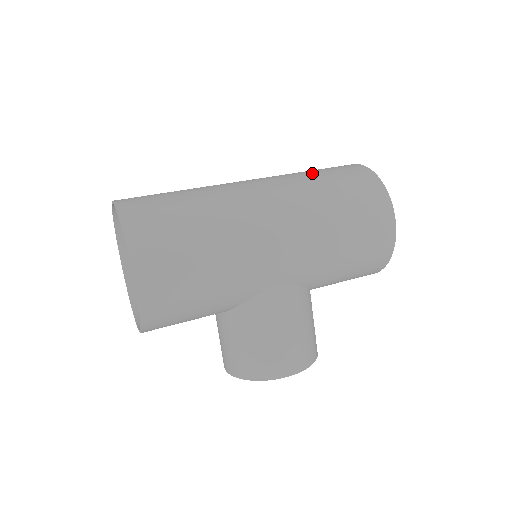
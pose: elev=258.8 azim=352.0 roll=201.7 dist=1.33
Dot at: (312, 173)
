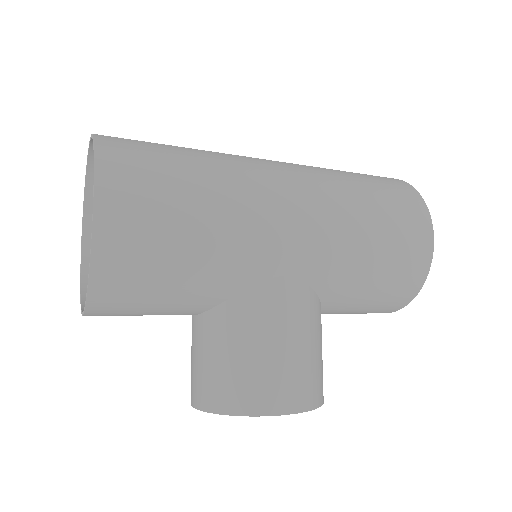
Dot at: occluded
